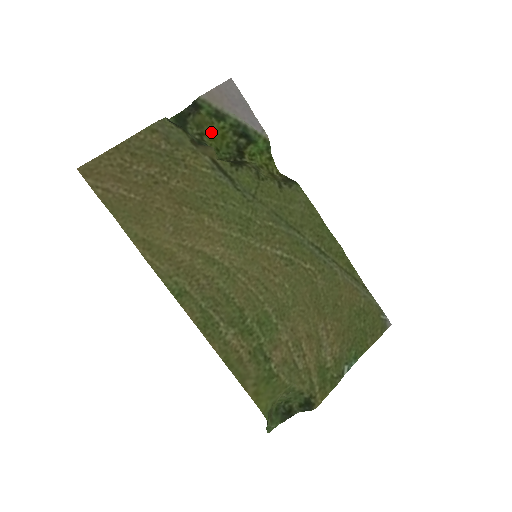
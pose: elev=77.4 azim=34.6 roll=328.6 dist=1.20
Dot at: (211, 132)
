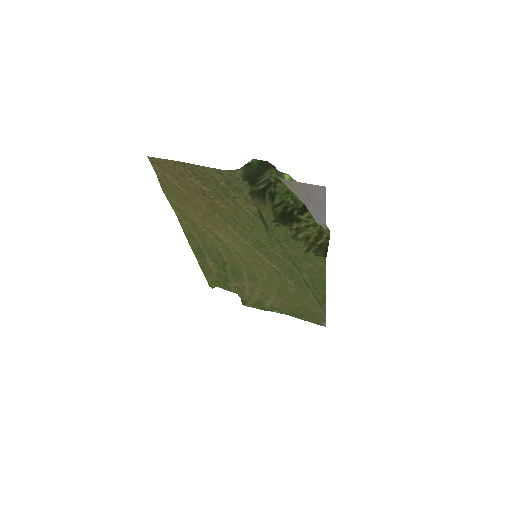
Dot at: occluded
